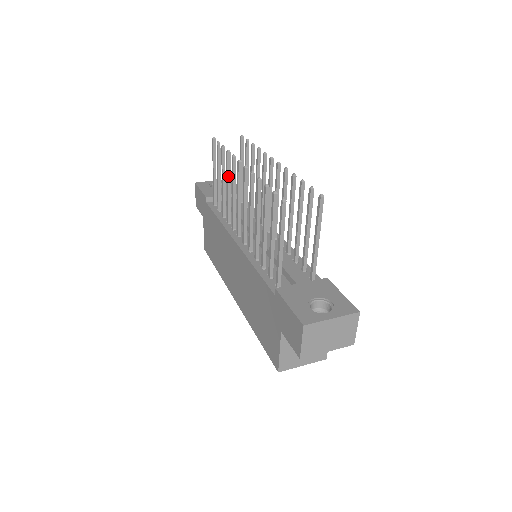
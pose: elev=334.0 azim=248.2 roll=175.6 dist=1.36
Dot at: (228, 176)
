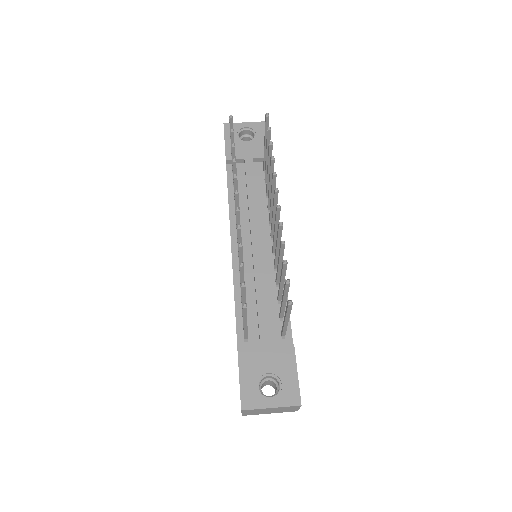
Dot at: occluded
